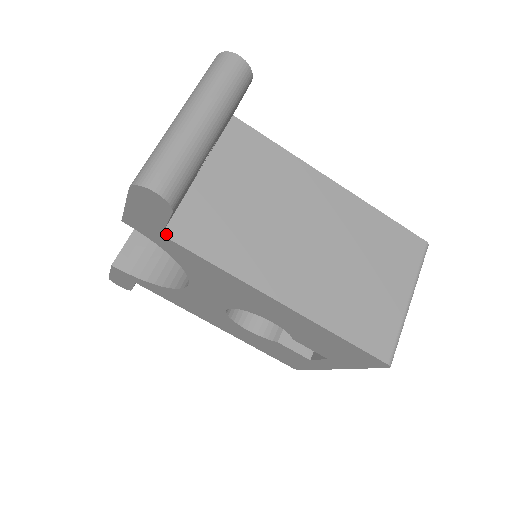
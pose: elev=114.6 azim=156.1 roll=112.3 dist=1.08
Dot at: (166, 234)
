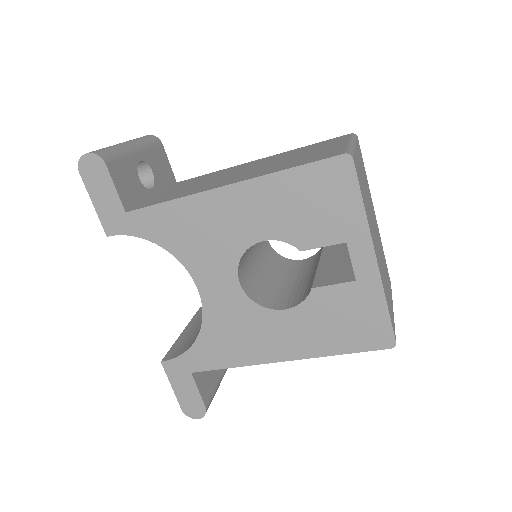
Dot at: (129, 211)
